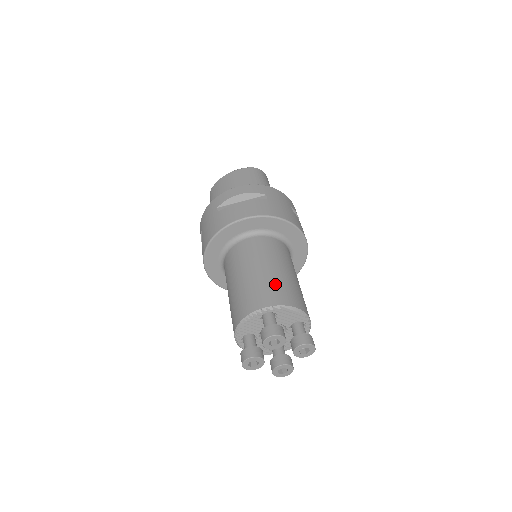
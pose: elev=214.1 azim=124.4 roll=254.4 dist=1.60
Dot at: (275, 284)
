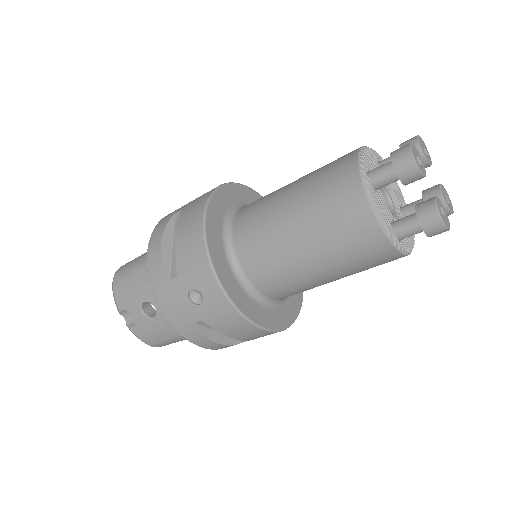
Dot at: occluded
